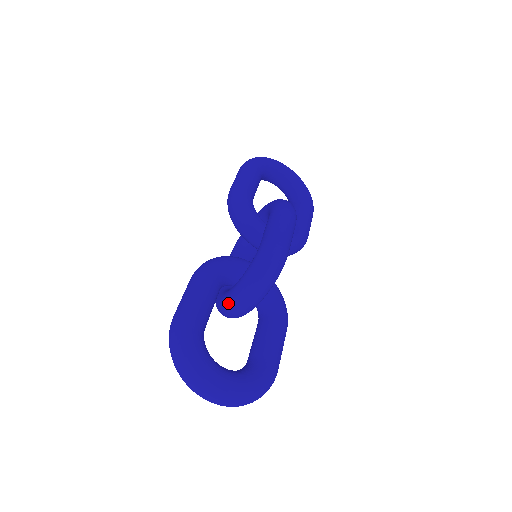
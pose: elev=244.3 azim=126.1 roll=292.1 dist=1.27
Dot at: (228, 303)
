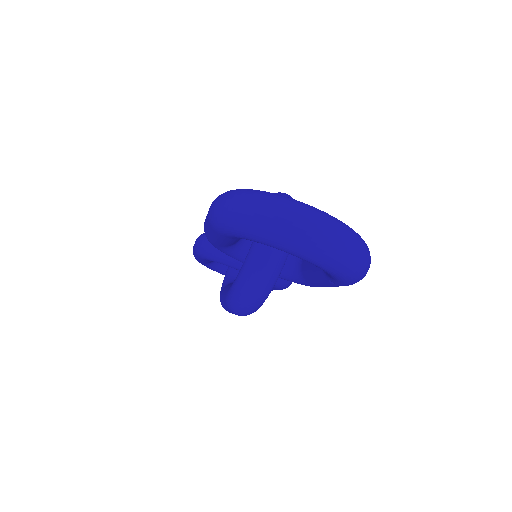
Dot at: (258, 247)
